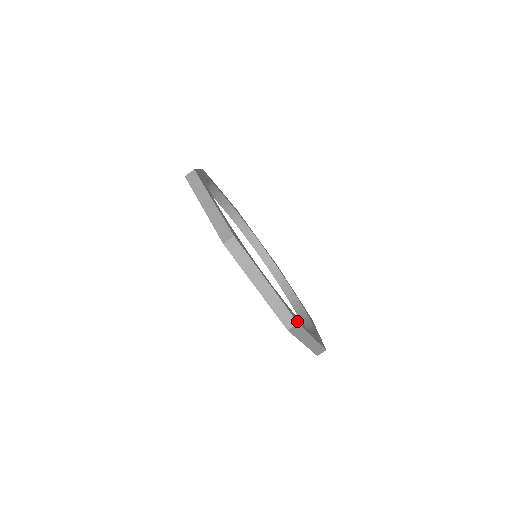
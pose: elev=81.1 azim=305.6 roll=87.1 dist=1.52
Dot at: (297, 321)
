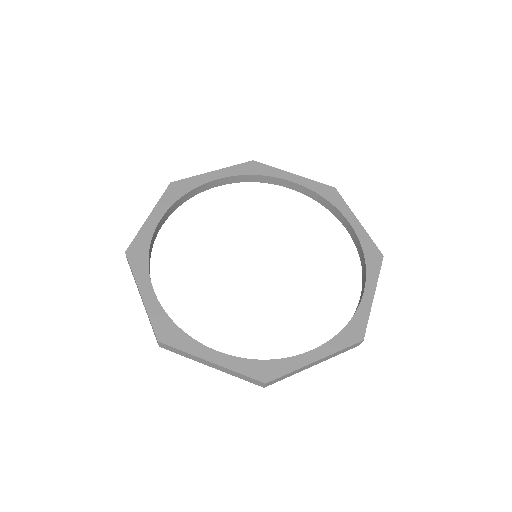
Dot at: (266, 380)
